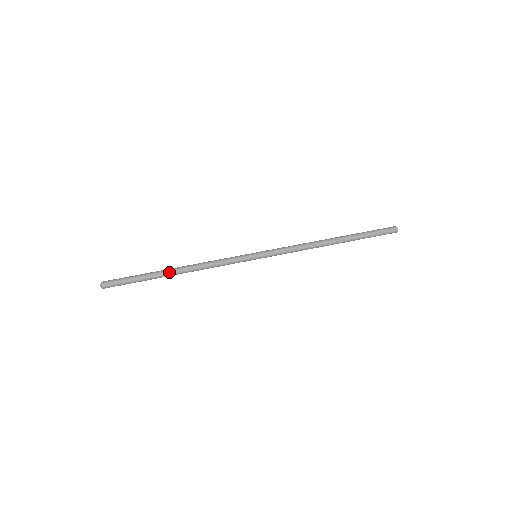
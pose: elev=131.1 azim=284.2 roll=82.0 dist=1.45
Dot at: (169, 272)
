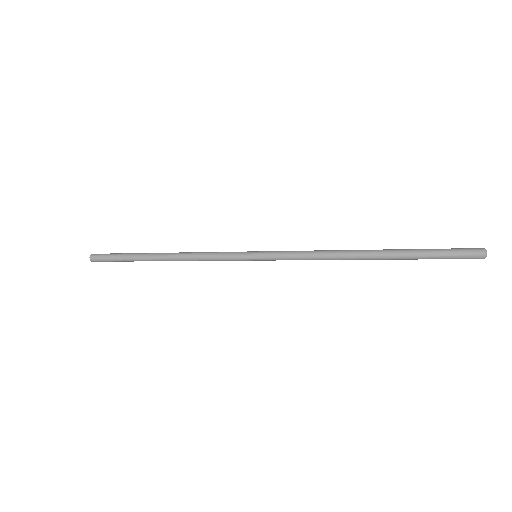
Dot at: (153, 256)
